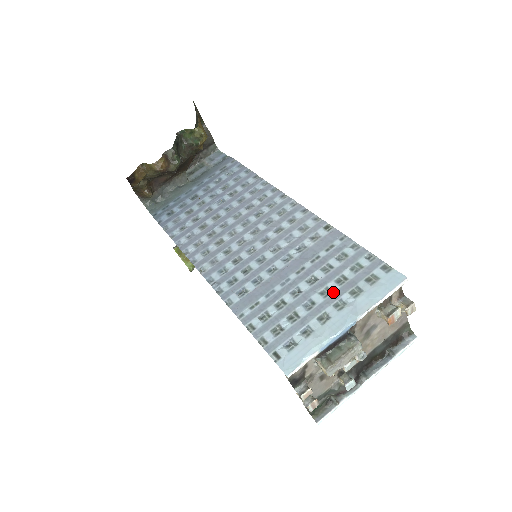
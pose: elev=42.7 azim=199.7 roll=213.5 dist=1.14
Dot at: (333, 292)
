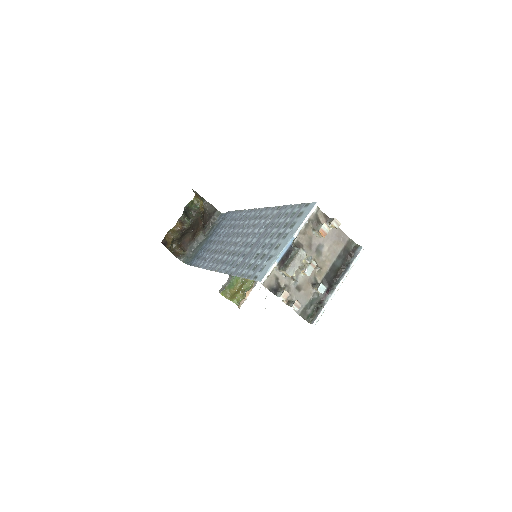
Dot at: (281, 233)
